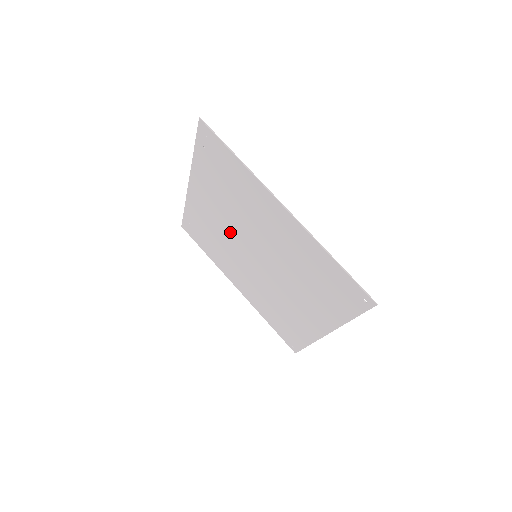
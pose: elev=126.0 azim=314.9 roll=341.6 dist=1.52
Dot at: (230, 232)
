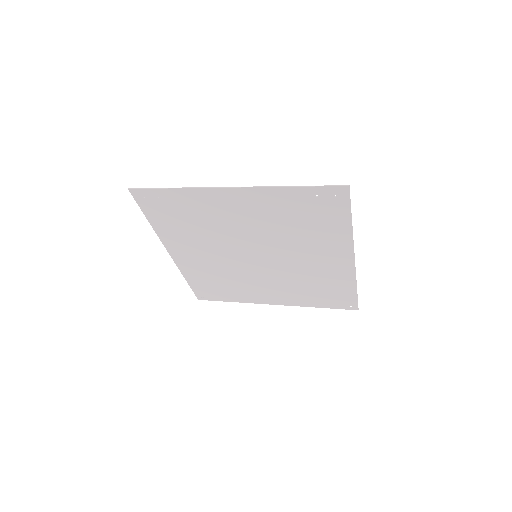
Dot at: (242, 235)
